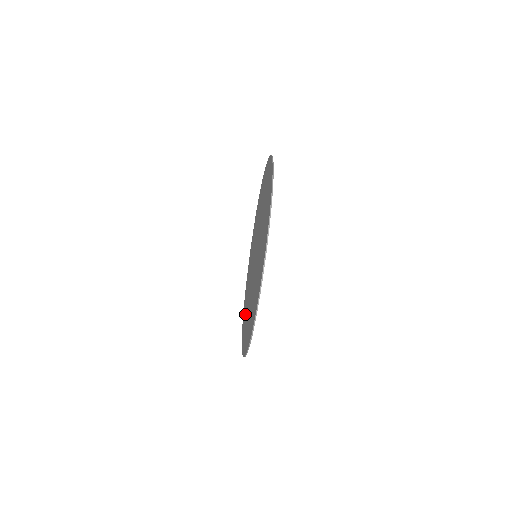
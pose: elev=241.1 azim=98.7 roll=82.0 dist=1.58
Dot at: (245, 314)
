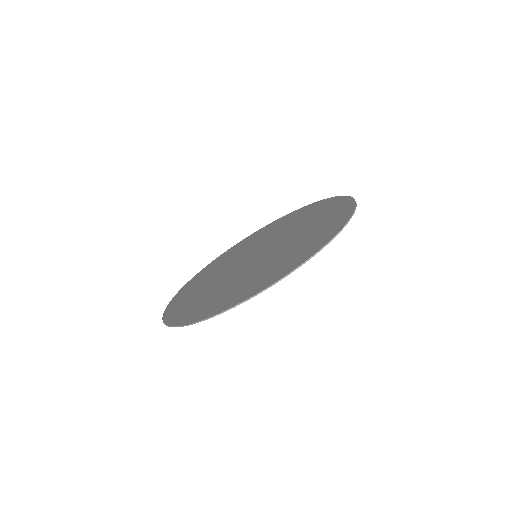
Dot at: (189, 300)
